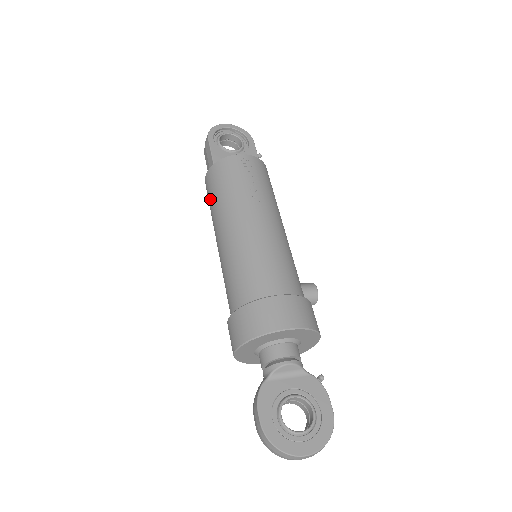
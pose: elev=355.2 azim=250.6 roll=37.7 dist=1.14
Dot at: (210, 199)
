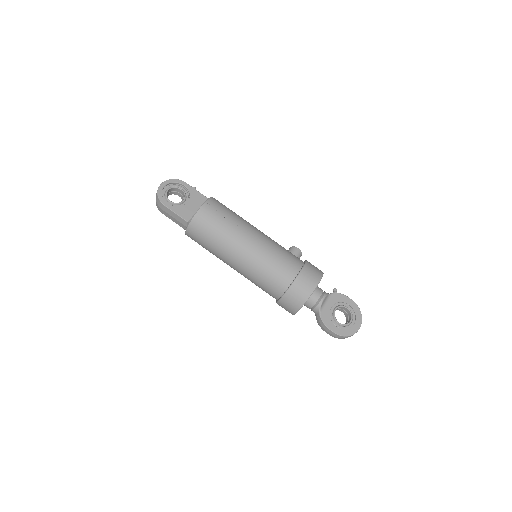
Dot at: (204, 244)
